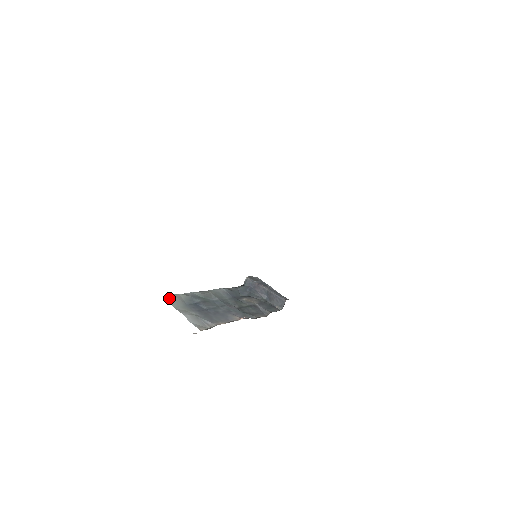
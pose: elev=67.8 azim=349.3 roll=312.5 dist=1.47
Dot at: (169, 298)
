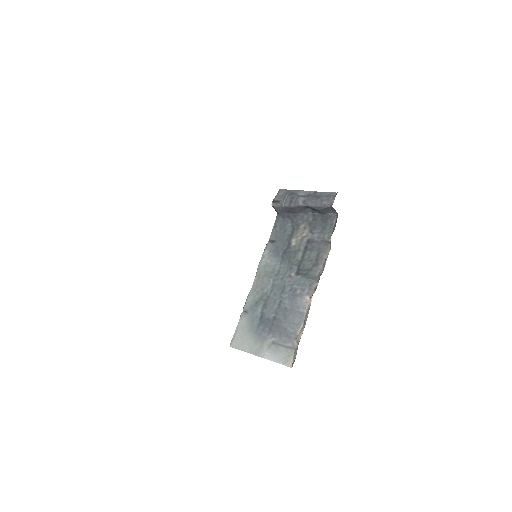
Dot at: (237, 342)
